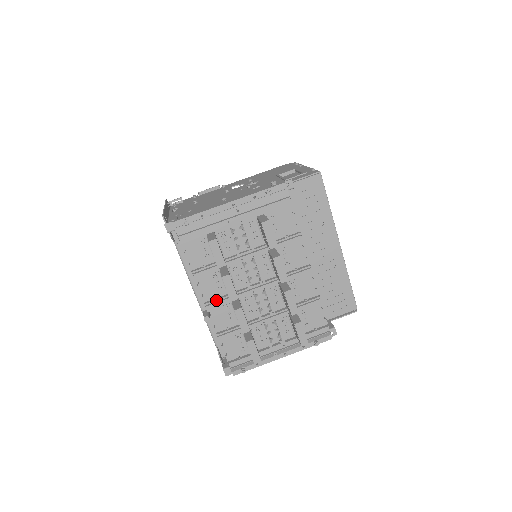
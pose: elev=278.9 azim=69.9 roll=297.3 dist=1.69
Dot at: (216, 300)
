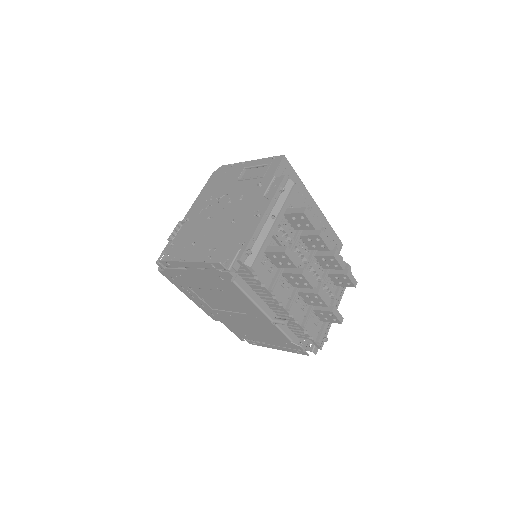
Dot at: (292, 300)
